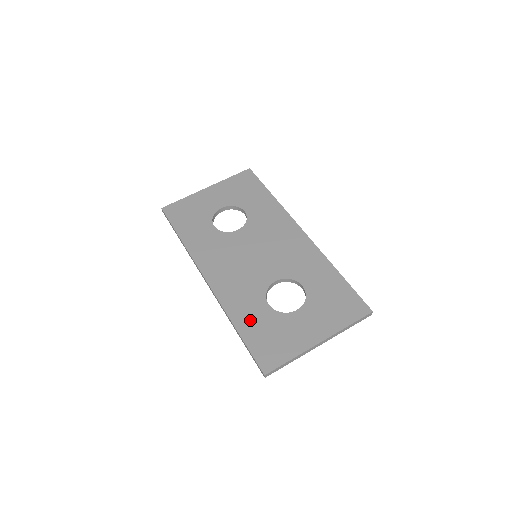
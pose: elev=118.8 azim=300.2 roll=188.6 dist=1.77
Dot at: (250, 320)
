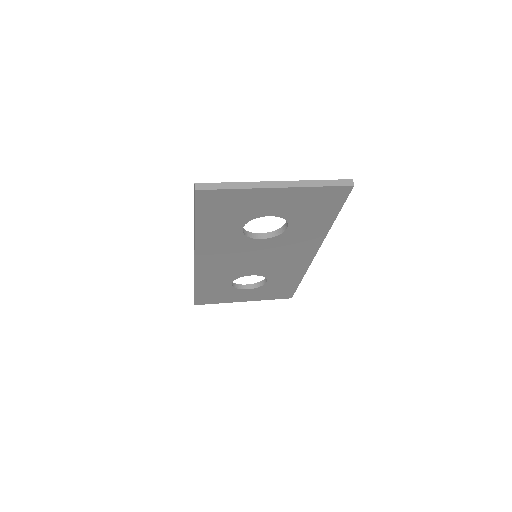
Dot at: occluded
